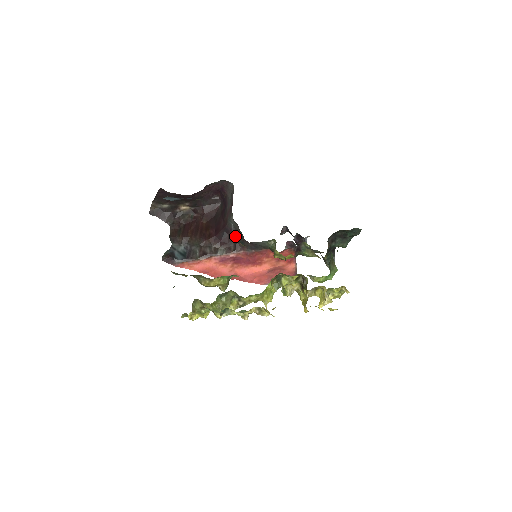
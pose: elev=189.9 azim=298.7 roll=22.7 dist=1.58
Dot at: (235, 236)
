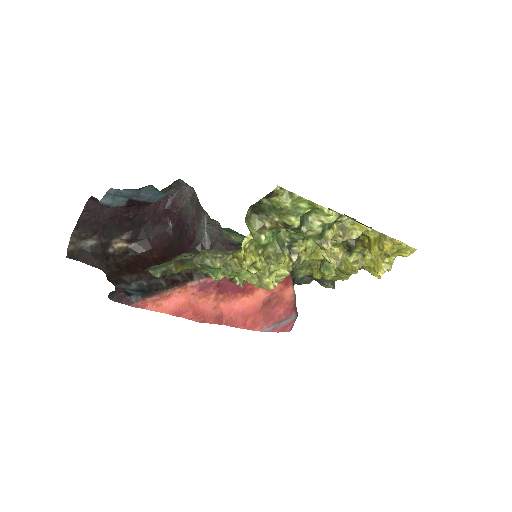
Dot at: occluded
